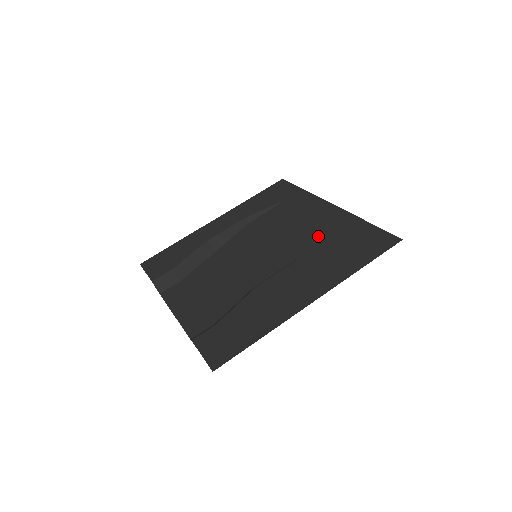
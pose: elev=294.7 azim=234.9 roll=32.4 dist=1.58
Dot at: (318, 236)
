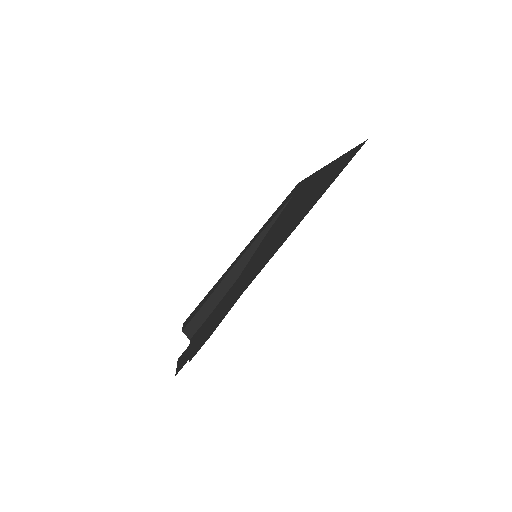
Dot at: (304, 200)
